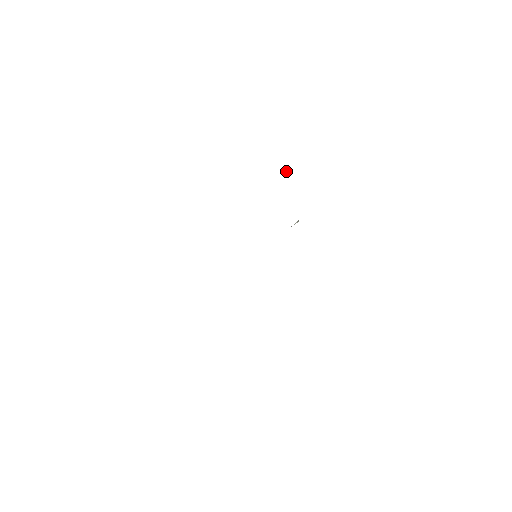
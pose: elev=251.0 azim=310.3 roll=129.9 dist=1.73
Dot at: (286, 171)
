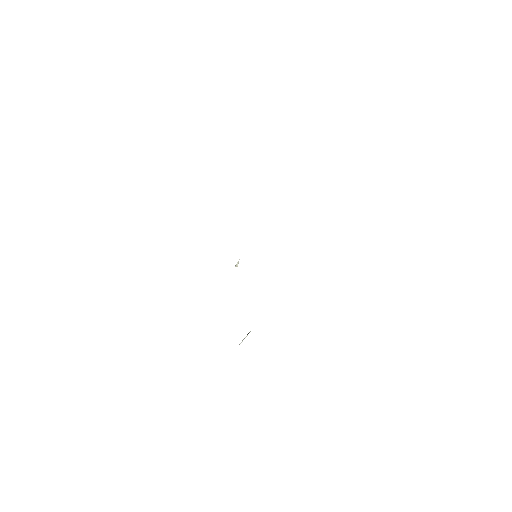
Dot at: (238, 263)
